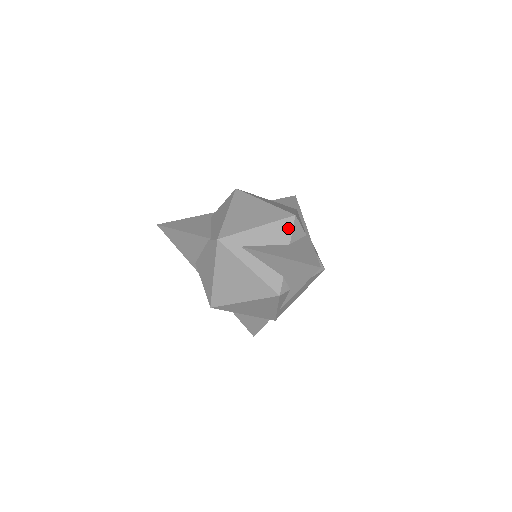
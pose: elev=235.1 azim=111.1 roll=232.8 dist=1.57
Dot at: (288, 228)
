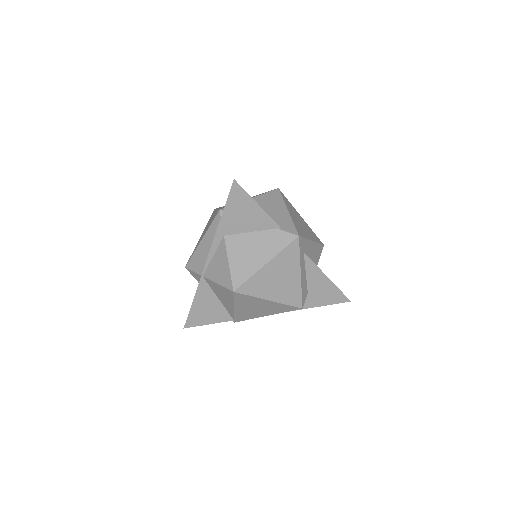
Dot at: (320, 253)
